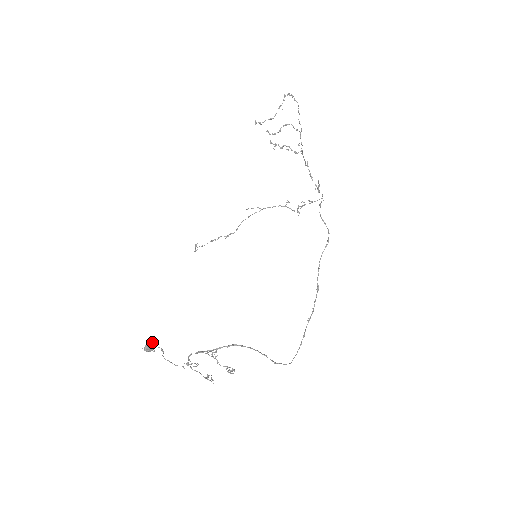
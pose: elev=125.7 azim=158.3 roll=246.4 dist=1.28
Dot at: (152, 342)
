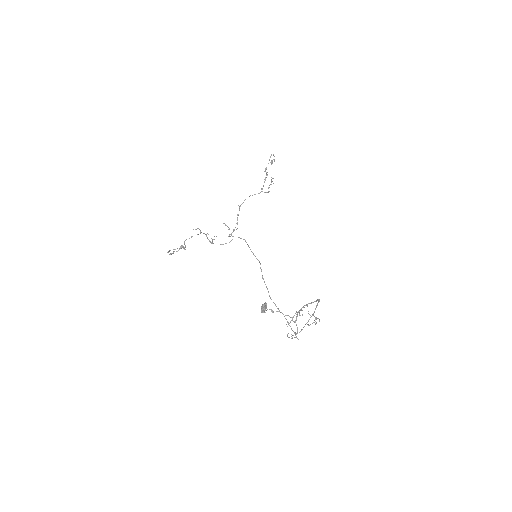
Dot at: (265, 303)
